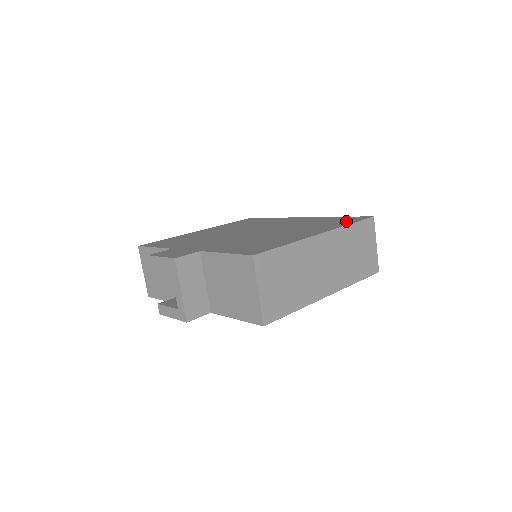
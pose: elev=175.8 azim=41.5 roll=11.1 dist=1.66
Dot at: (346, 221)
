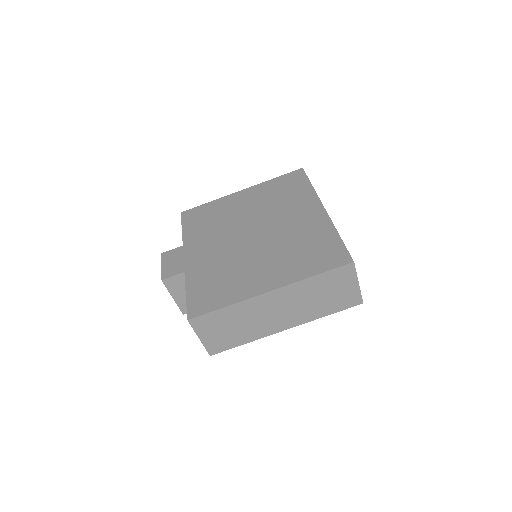
Dot at: (321, 262)
